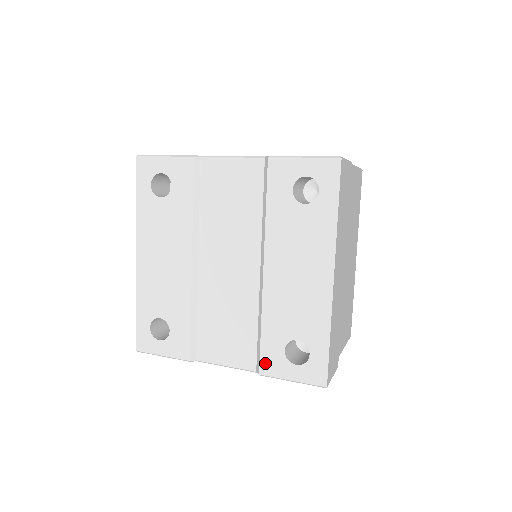
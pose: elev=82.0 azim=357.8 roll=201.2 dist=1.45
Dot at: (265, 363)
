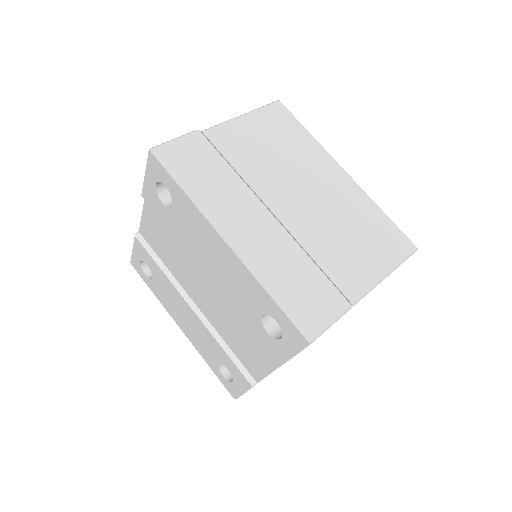
Dot at: (271, 353)
